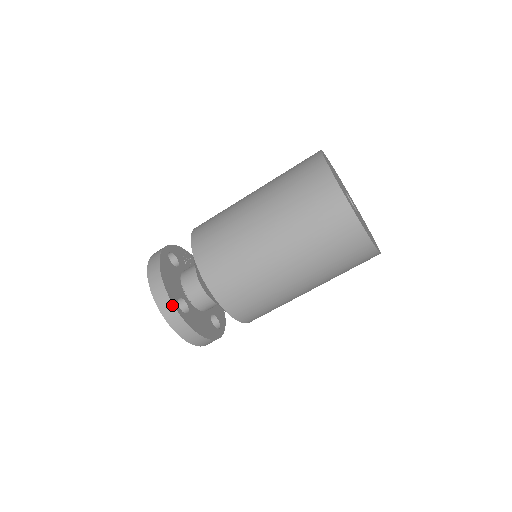
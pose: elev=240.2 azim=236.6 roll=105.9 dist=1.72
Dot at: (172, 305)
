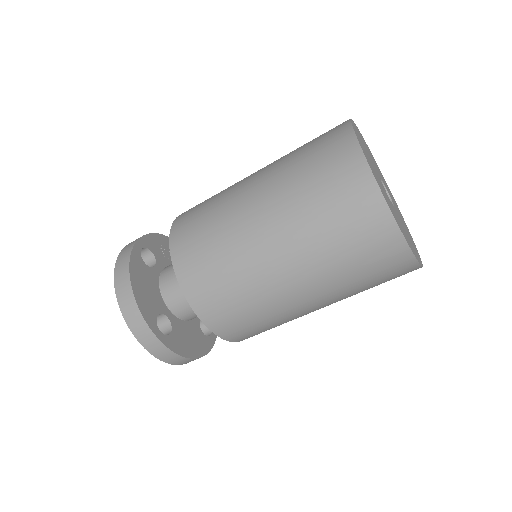
Dot at: (149, 330)
